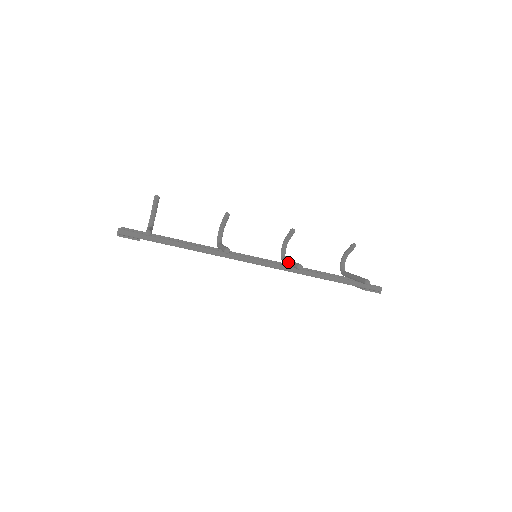
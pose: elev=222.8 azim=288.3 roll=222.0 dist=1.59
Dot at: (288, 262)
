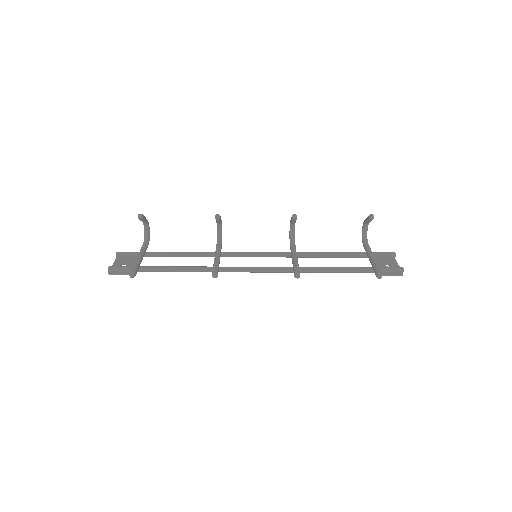
Dot at: occluded
